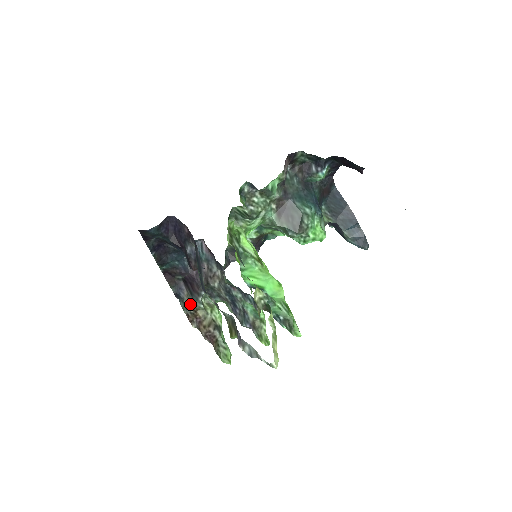
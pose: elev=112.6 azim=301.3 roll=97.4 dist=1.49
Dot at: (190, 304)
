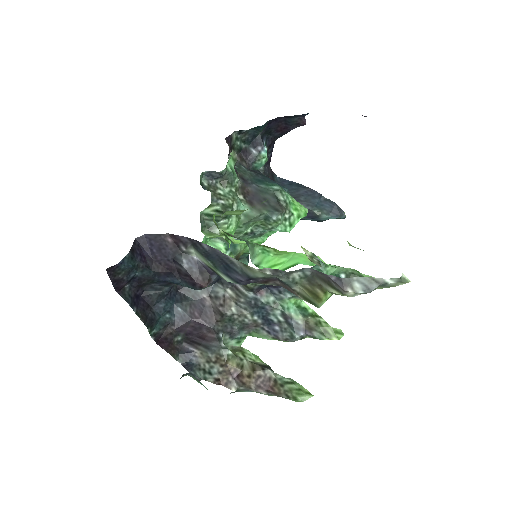
Dot at: (212, 362)
